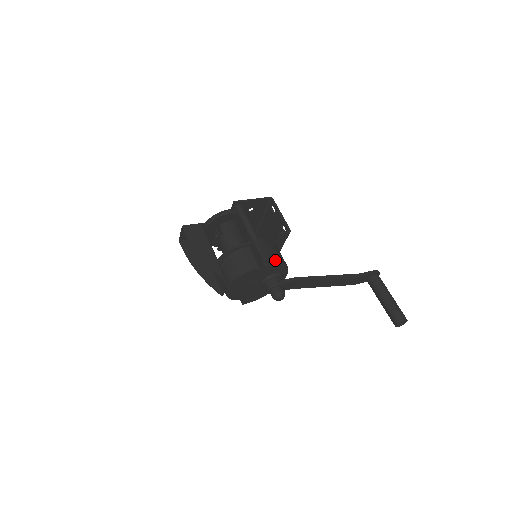
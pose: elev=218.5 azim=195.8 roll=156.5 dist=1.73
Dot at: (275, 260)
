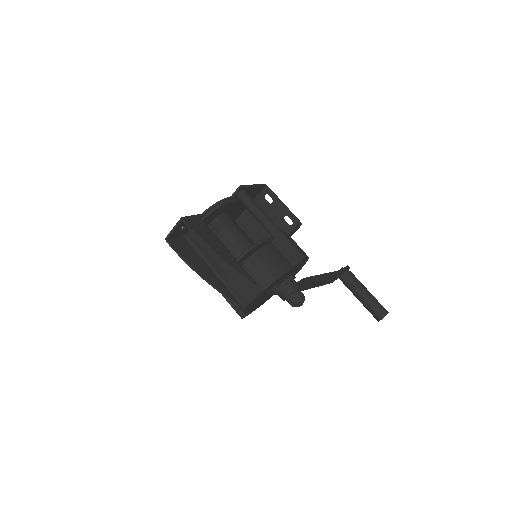
Dot at: (308, 257)
